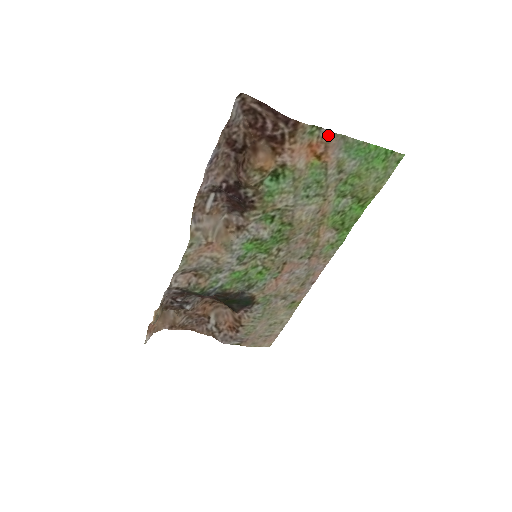
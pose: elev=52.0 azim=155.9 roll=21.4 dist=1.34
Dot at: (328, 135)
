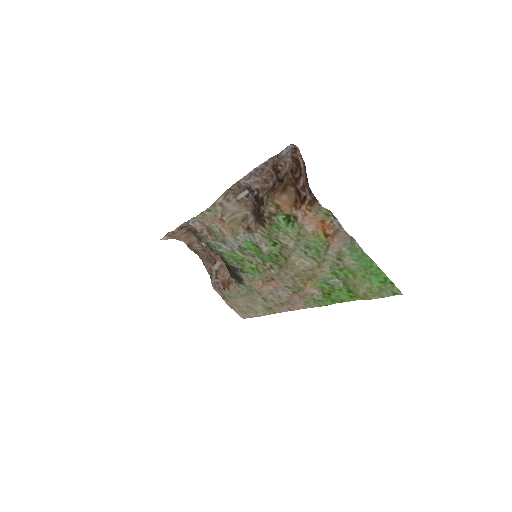
Dot at: (339, 227)
